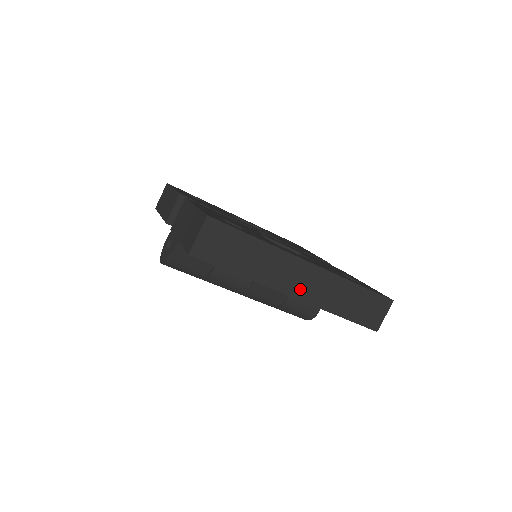
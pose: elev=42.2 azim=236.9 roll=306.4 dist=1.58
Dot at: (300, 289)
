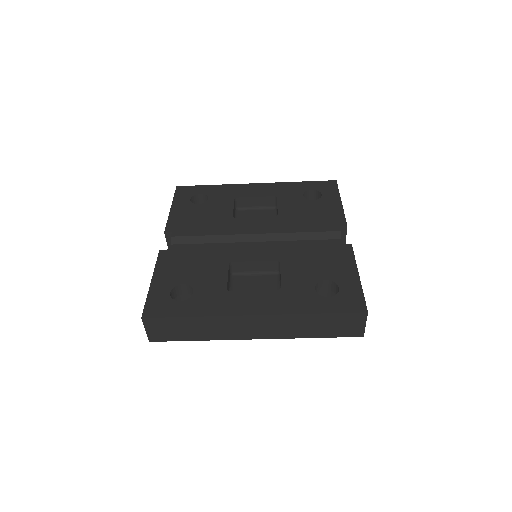
Dot at: (258, 333)
